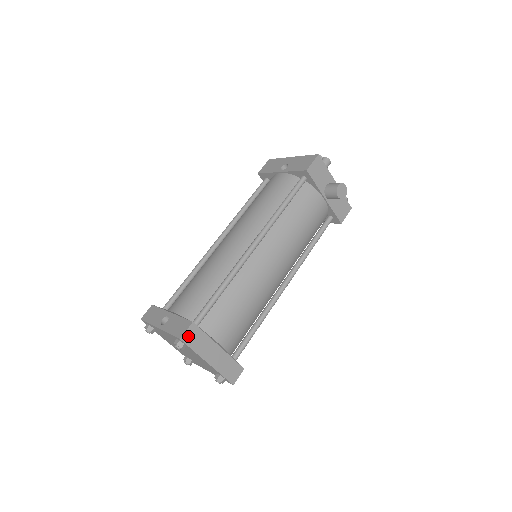
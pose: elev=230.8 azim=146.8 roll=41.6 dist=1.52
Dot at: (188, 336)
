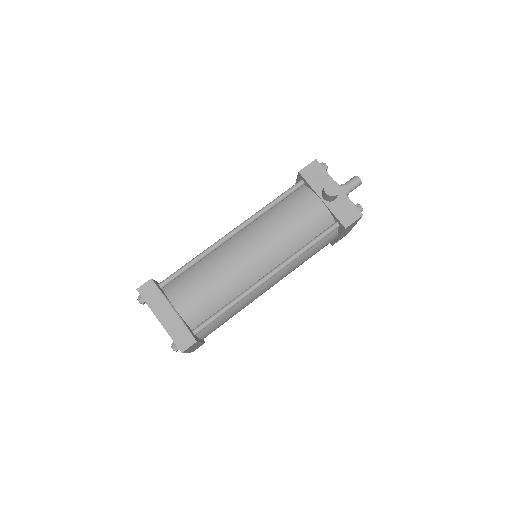
Dot at: (144, 289)
